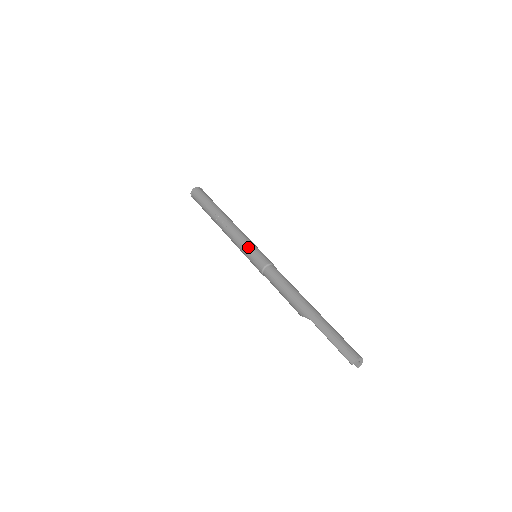
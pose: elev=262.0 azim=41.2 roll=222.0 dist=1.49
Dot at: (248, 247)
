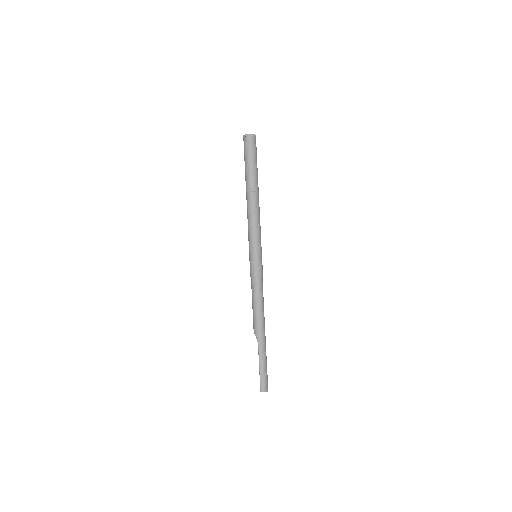
Dot at: (256, 247)
